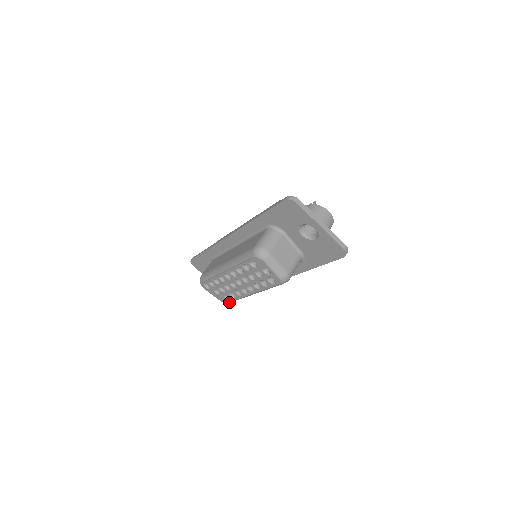
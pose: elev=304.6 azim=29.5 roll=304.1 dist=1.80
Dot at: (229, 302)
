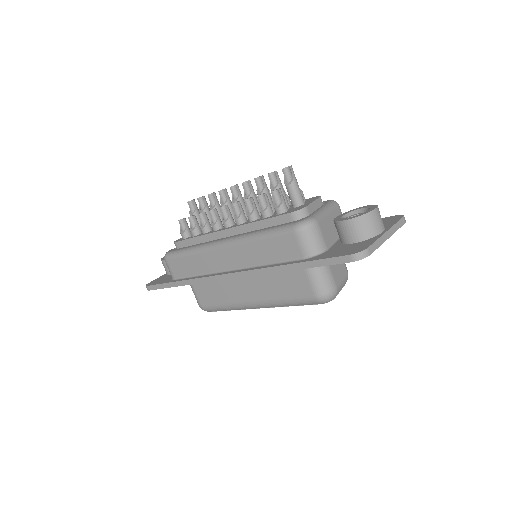
Dot at: occluded
